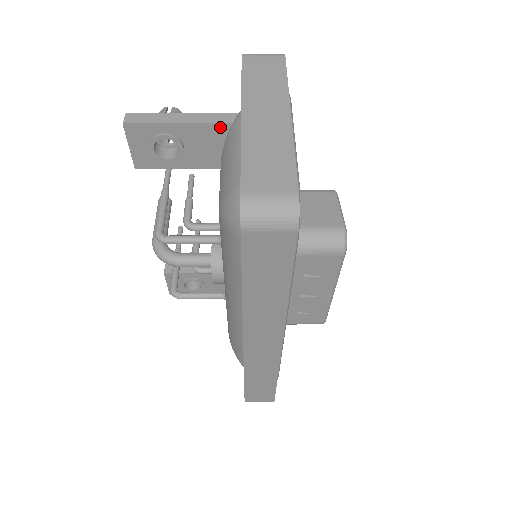
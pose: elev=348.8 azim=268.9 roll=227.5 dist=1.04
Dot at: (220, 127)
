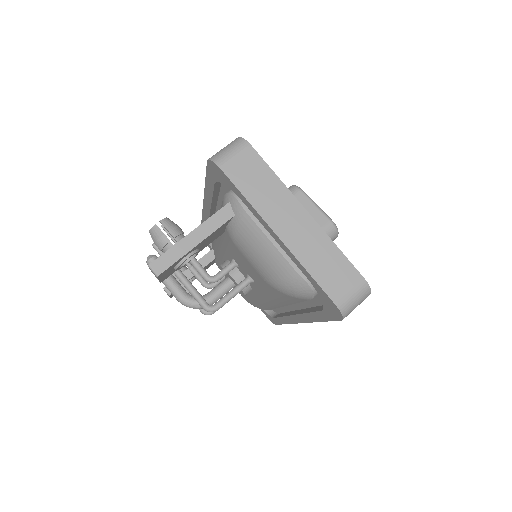
Dot at: (225, 223)
